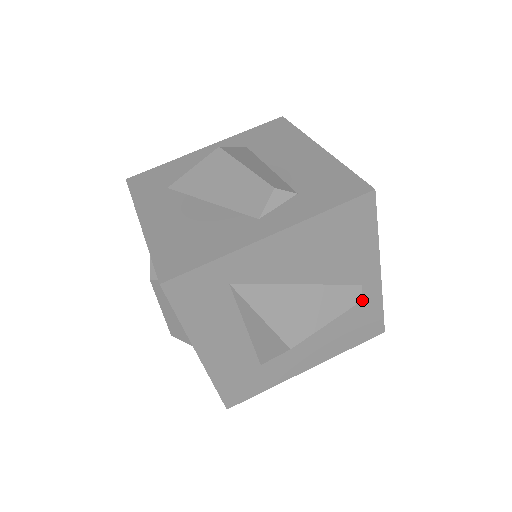
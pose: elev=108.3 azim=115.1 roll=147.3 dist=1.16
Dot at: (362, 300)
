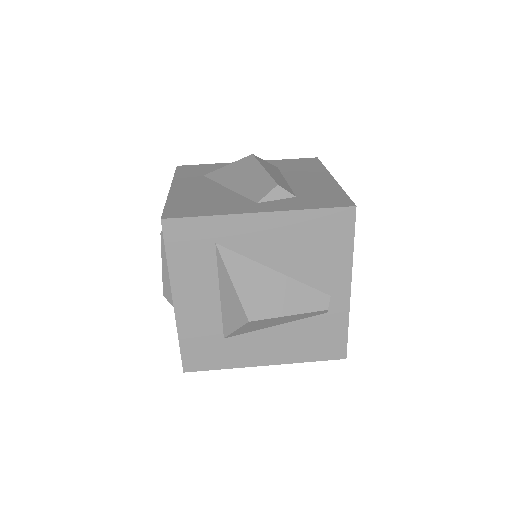
Dot at: (329, 313)
